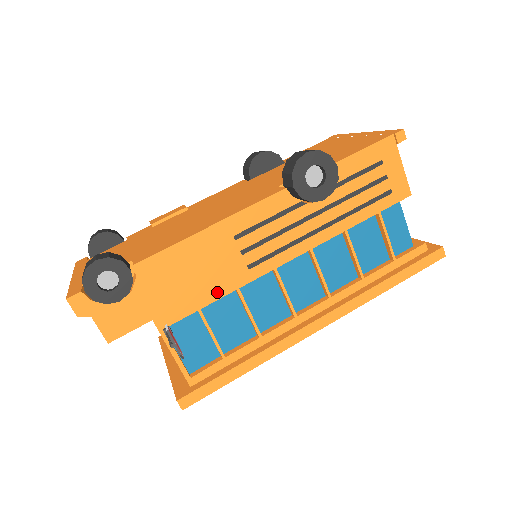
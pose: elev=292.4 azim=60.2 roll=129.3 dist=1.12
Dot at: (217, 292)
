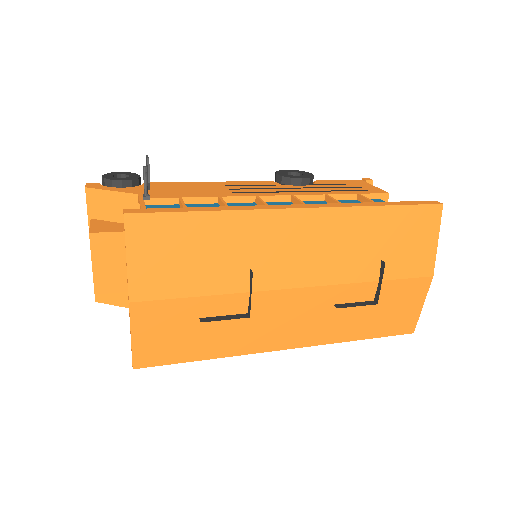
Dot at: (201, 195)
